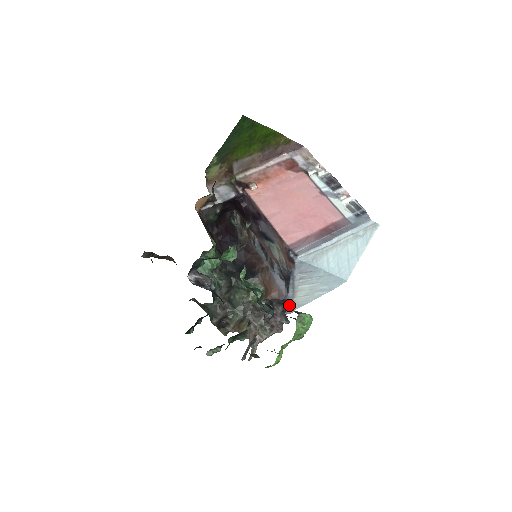
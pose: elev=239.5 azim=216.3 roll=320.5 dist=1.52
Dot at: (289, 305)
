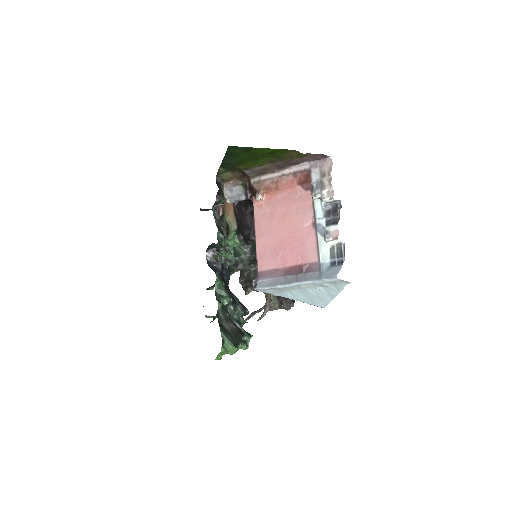
Dot at: occluded
